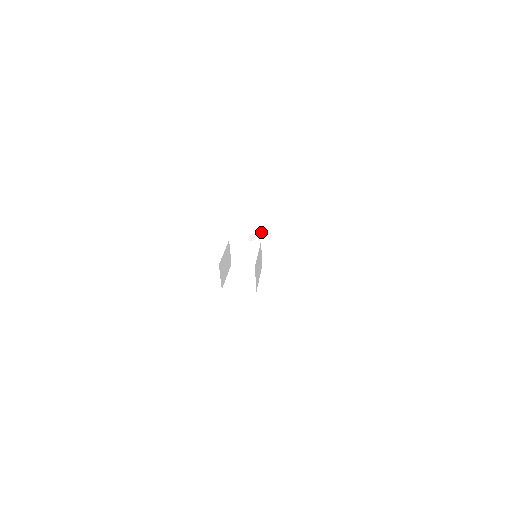
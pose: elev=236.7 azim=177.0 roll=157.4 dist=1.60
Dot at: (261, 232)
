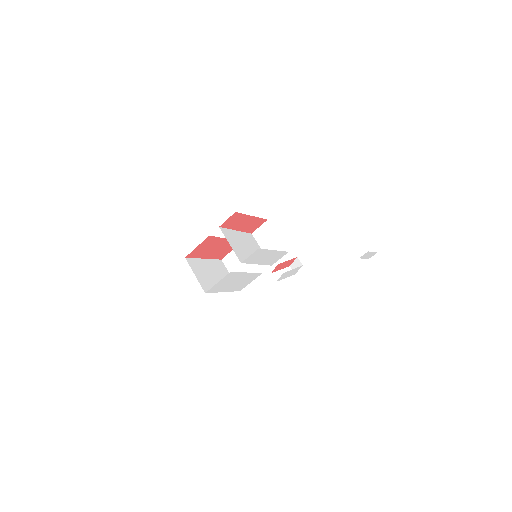
Dot at: occluded
